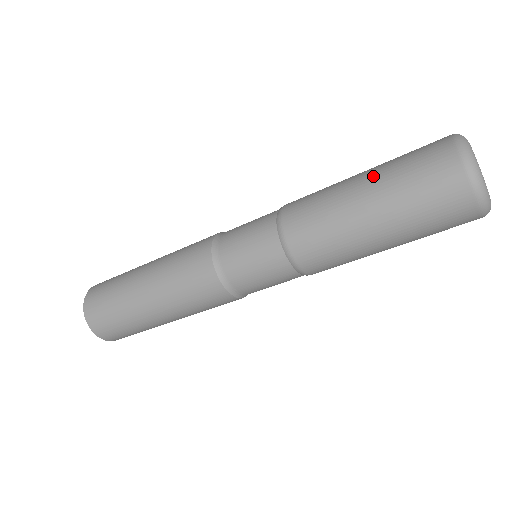
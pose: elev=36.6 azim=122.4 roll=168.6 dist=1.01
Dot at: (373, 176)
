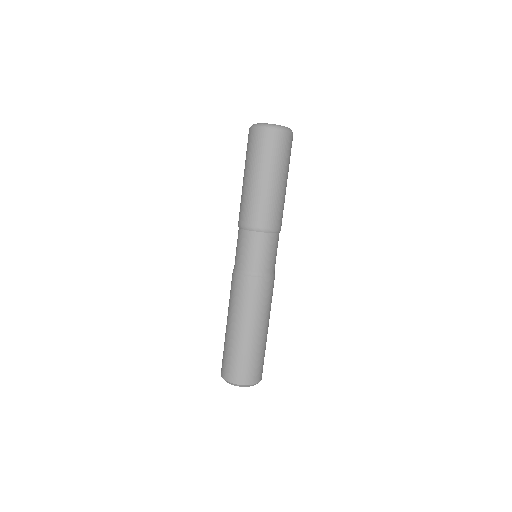
Dot at: (244, 171)
